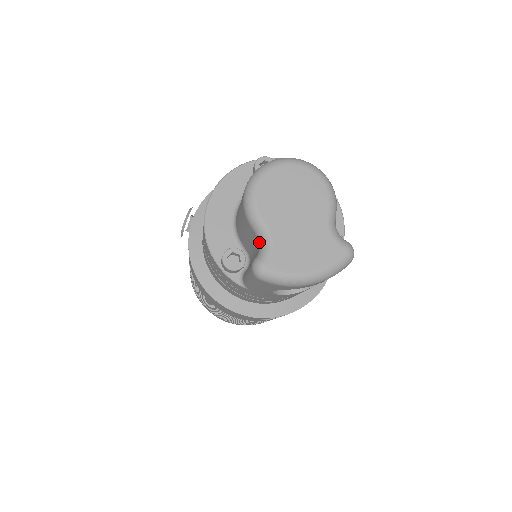
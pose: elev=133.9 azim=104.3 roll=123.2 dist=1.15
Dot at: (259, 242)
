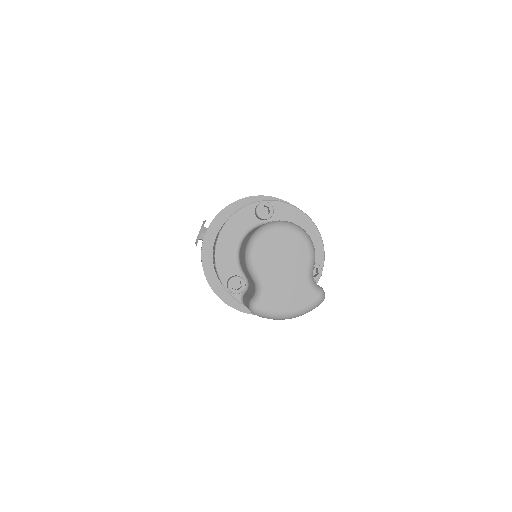
Dot at: (255, 286)
